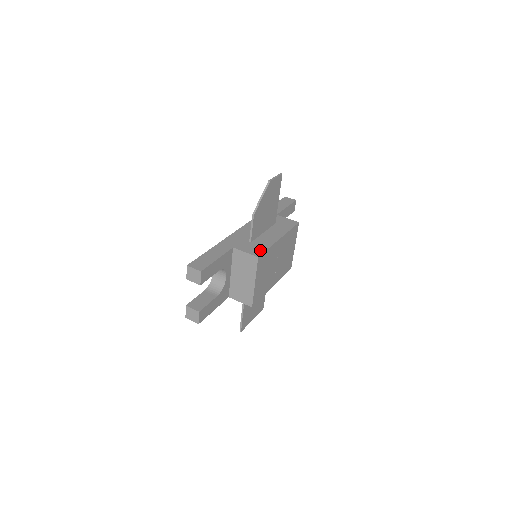
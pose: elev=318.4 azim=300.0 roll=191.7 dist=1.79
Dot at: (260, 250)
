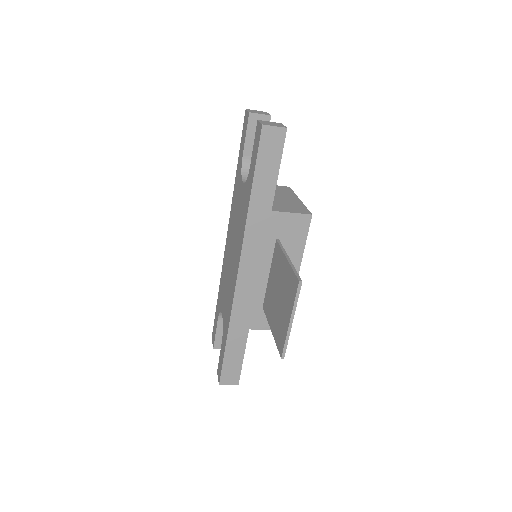
Dot at: occluded
